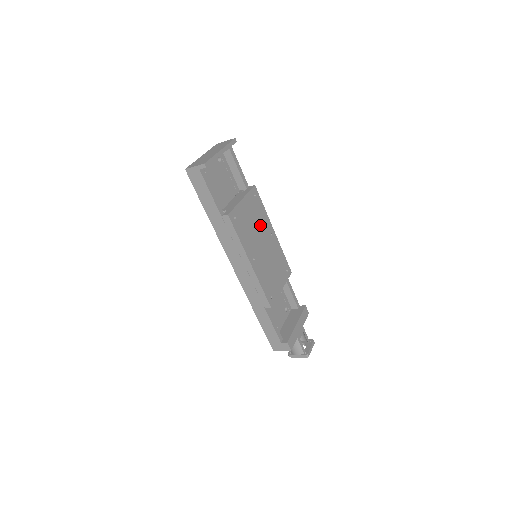
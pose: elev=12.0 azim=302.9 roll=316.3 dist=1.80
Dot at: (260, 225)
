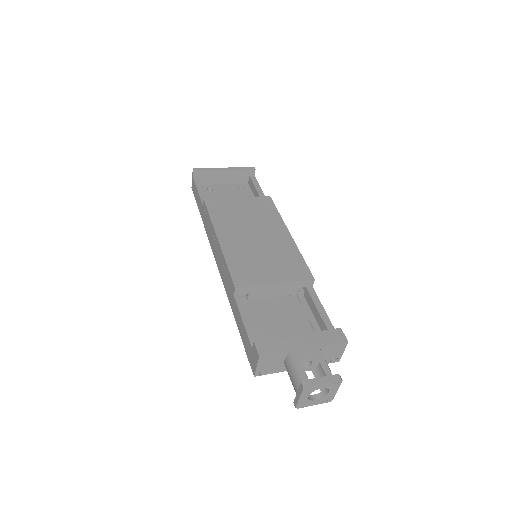
Dot at: (261, 221)
